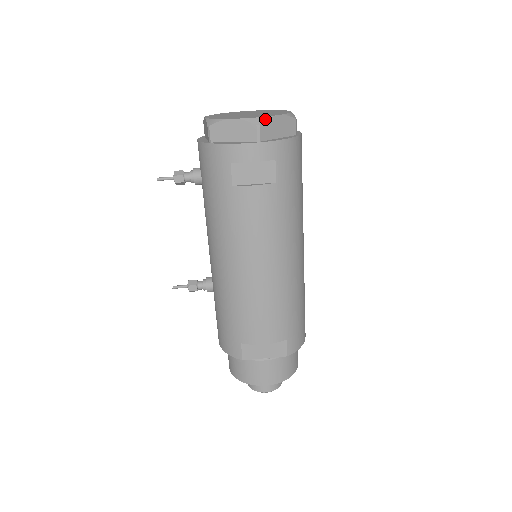
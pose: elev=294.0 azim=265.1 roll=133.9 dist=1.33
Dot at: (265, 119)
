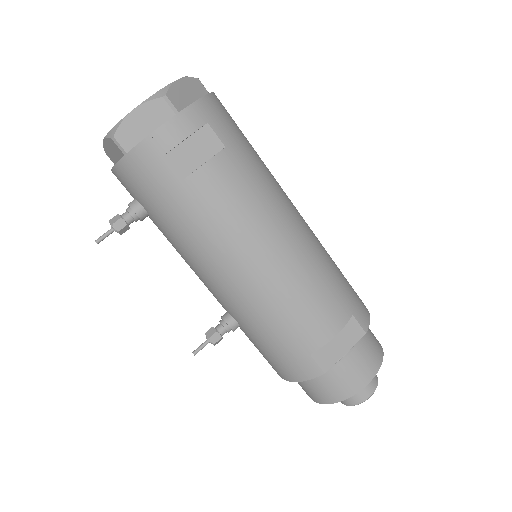
Dot at: (167, 88)
